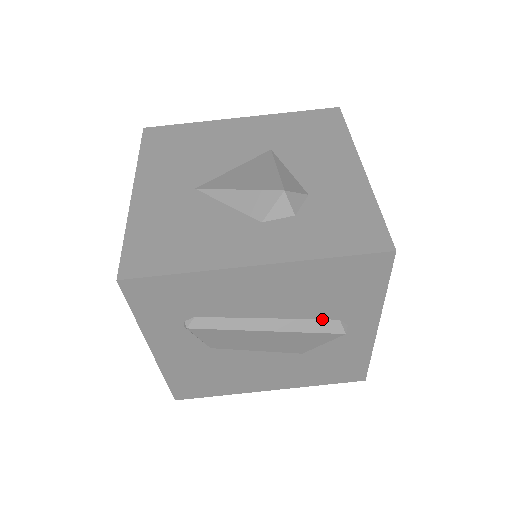
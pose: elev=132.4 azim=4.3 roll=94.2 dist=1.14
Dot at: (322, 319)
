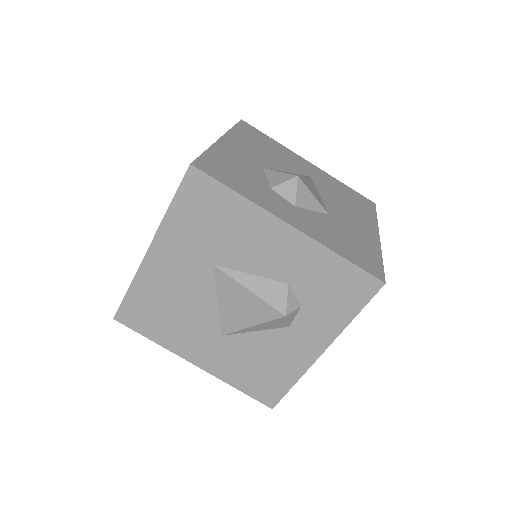
Dot at: occluded
